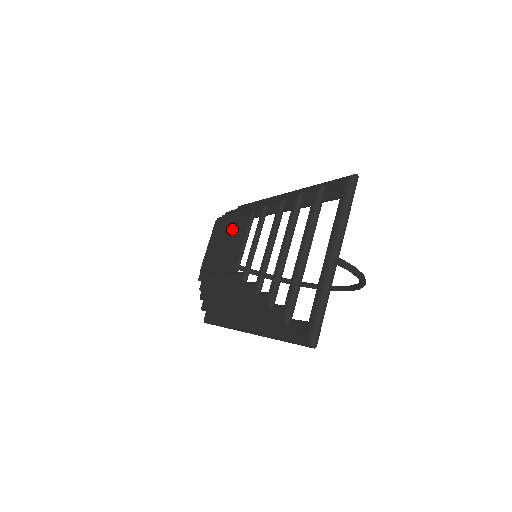
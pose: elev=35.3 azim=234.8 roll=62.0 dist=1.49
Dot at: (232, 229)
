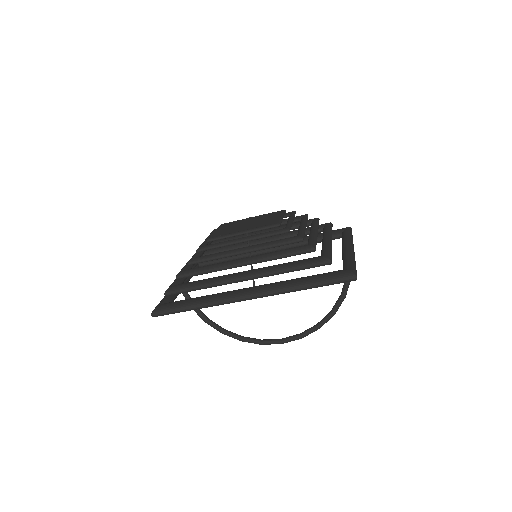
Dot at: (258, 218)
